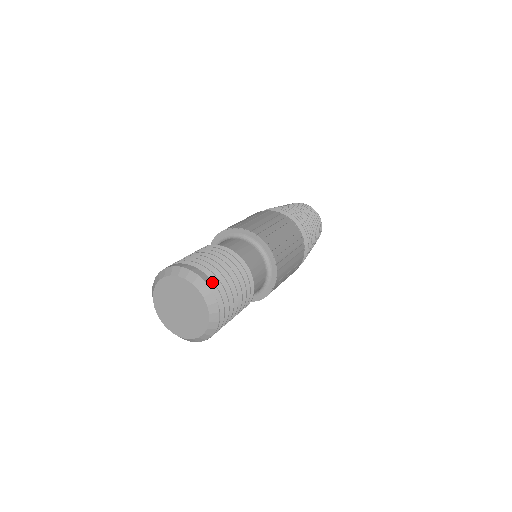
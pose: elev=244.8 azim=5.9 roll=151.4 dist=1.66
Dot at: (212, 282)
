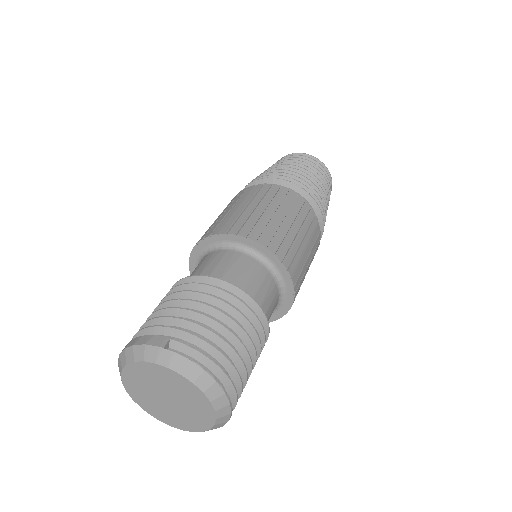
Dot at: (168, 339)
